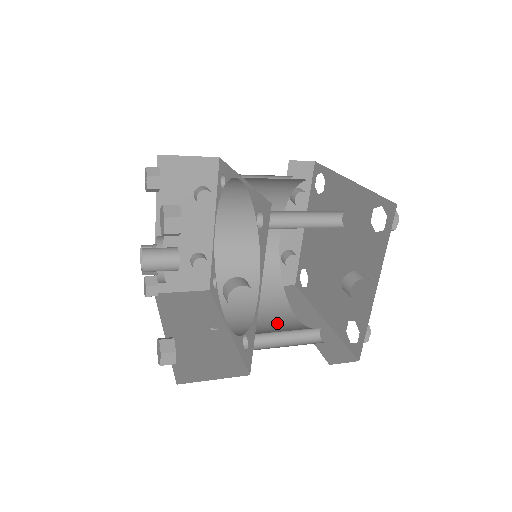
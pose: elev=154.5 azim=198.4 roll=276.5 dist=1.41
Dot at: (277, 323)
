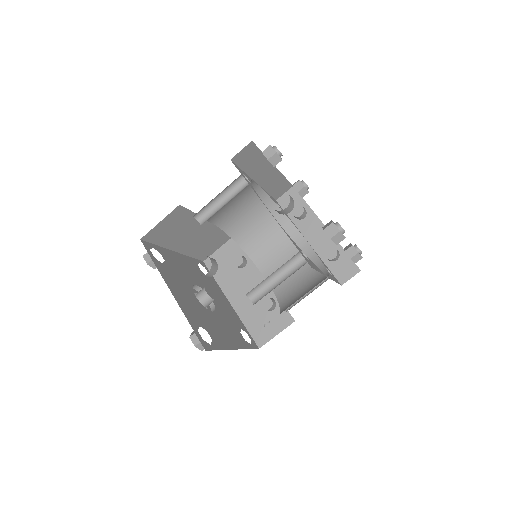
Dot at: occluded
